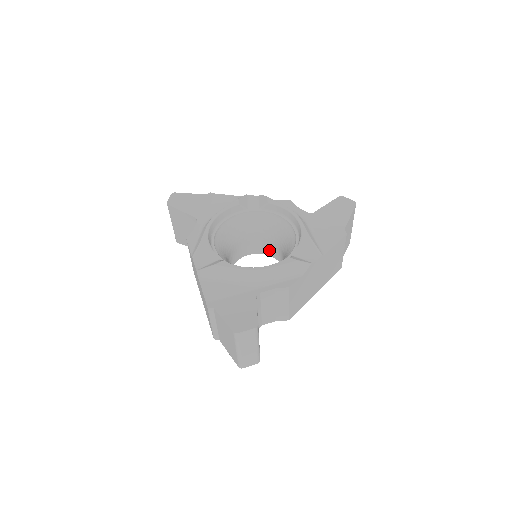
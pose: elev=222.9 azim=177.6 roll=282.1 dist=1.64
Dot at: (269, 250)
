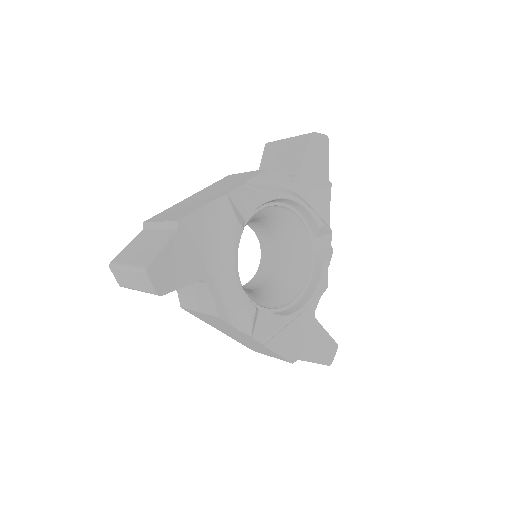
Dot at: occluded
